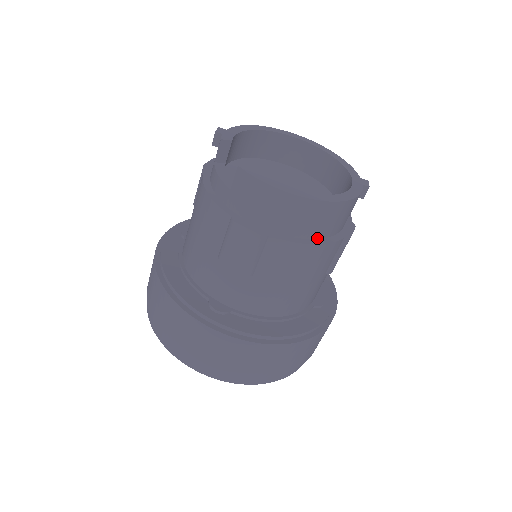
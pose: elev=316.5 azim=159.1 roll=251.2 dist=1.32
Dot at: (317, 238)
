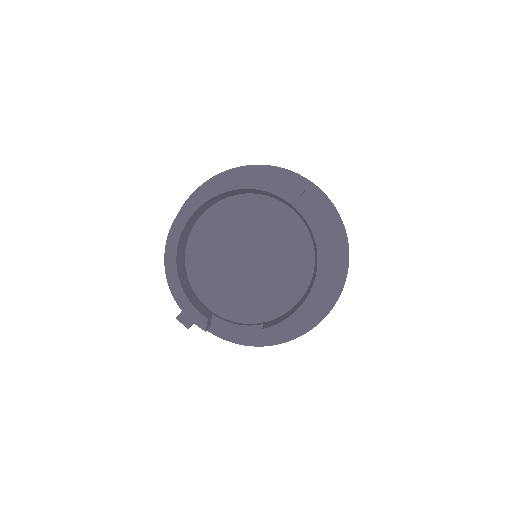
Dot at: occluded
